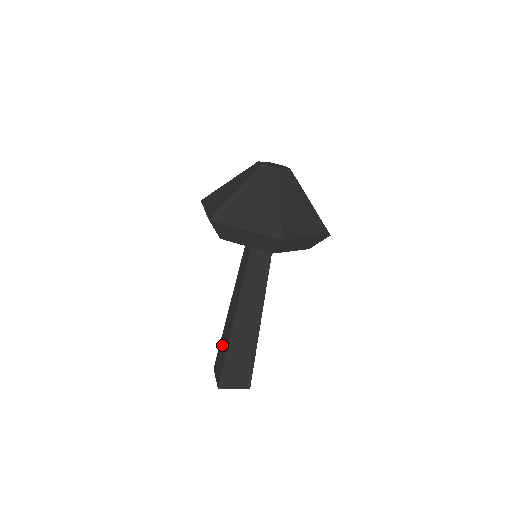
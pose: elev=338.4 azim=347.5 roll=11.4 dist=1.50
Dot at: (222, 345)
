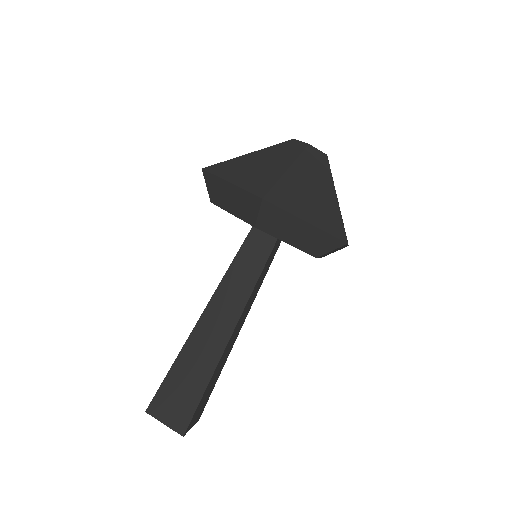
Dot at: occluded
